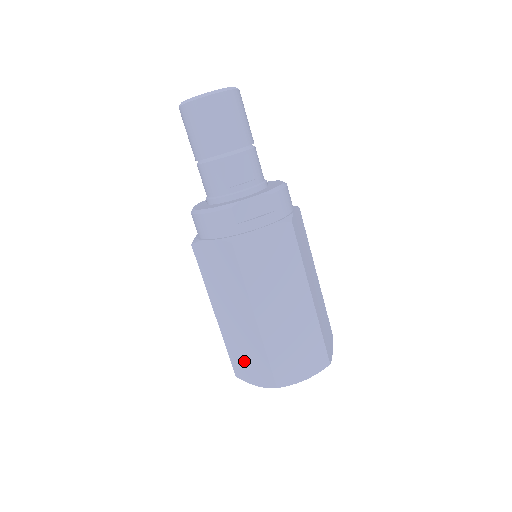
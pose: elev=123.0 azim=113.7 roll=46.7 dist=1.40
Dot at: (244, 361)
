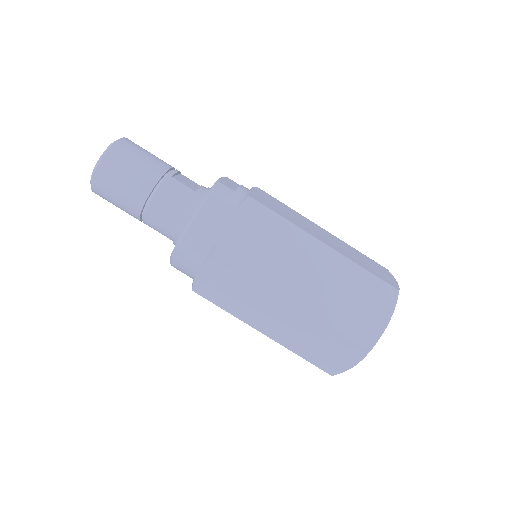
Dot at: (357, 313)
